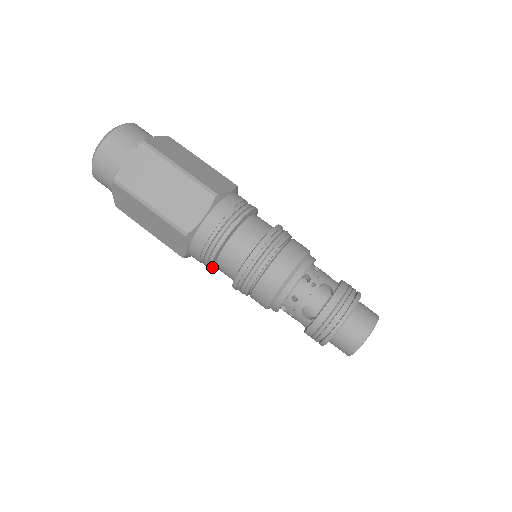
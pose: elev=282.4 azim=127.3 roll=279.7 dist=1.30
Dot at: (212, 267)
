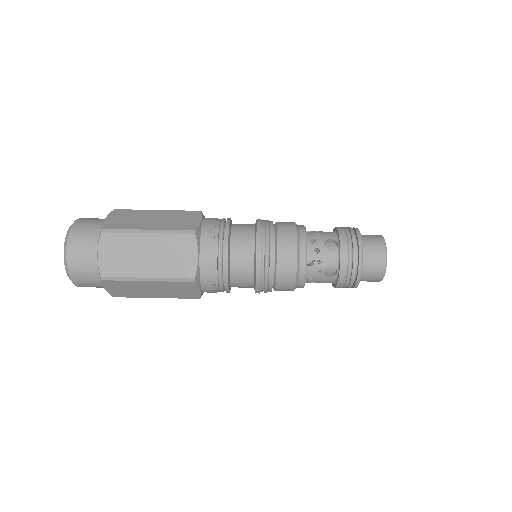
Dot at: (228, 265)
